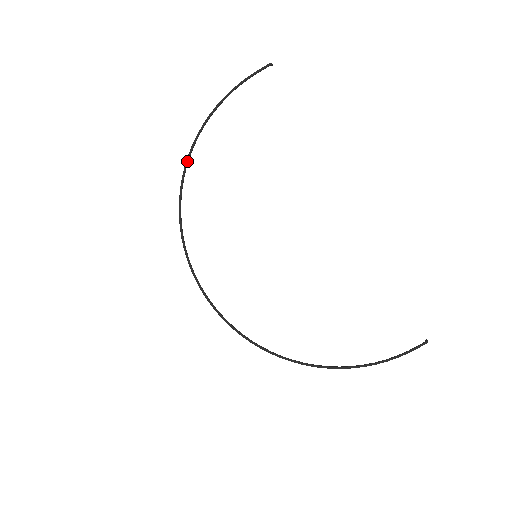
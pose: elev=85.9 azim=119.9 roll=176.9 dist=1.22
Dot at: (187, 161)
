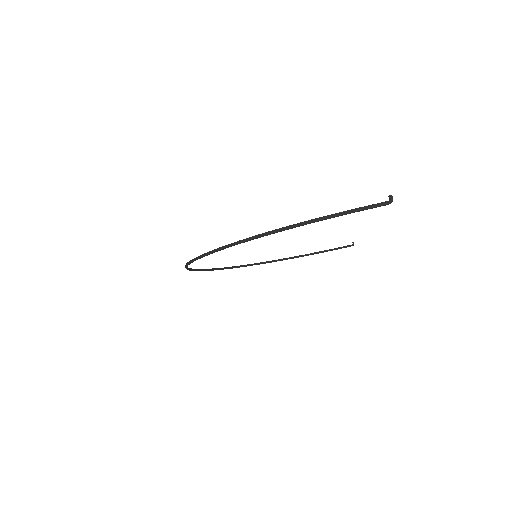
Dot at: occluded
